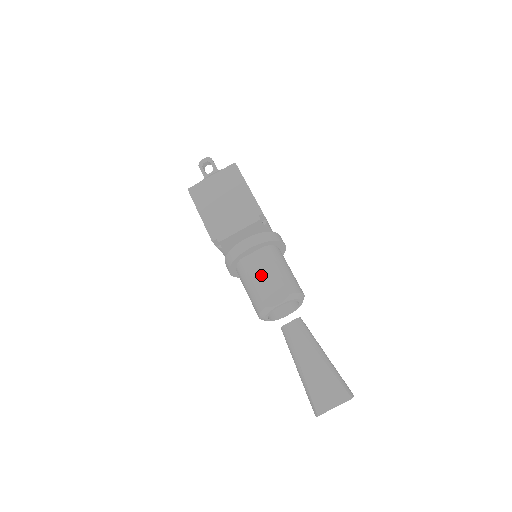
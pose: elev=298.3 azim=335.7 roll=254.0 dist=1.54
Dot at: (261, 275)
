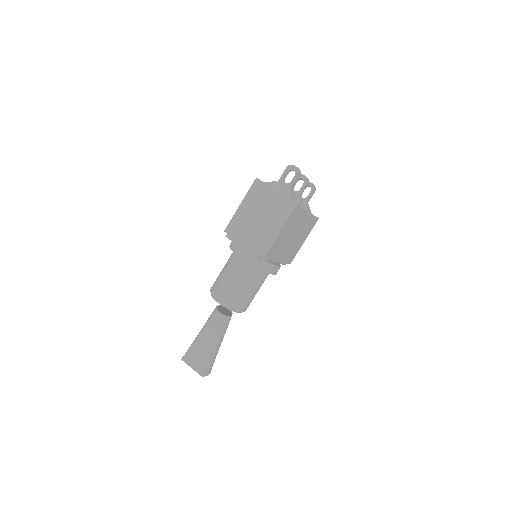
Dot at: (233, 277)
